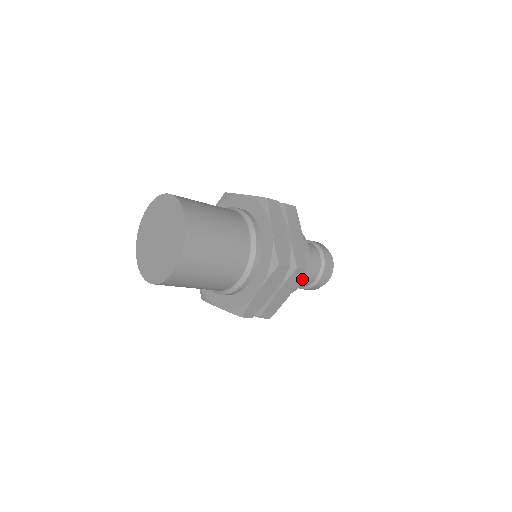
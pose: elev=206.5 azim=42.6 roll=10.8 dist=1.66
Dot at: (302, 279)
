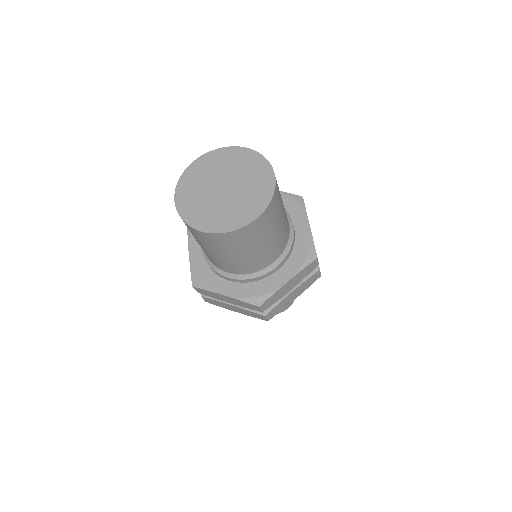
Dot at: occluded
